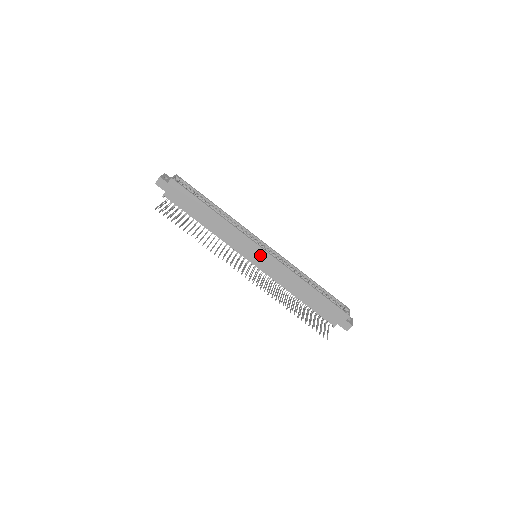
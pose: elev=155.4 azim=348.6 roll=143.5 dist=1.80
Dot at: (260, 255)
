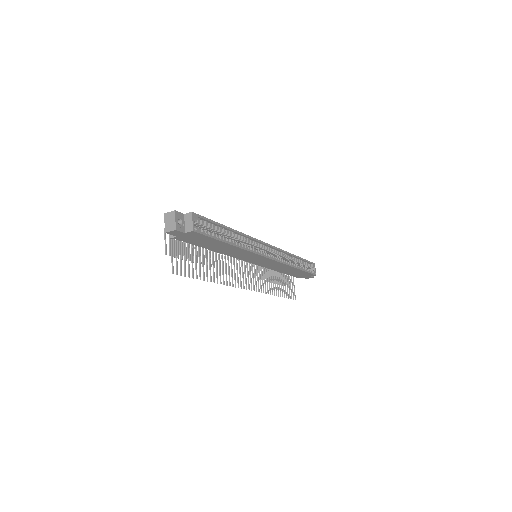
Dot at: (263, 260)
